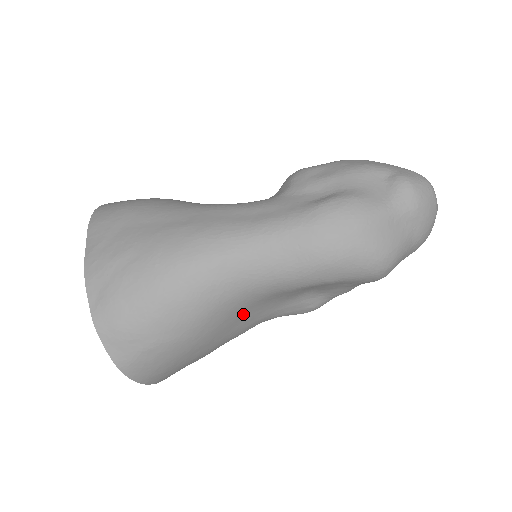
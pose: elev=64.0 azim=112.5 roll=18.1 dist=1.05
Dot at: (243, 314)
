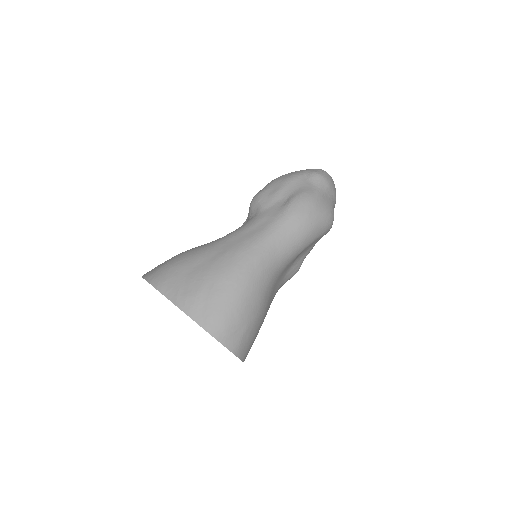
Dot at: (274, 288)
